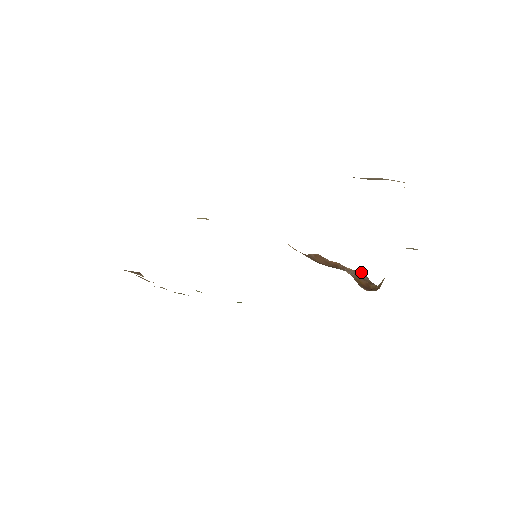
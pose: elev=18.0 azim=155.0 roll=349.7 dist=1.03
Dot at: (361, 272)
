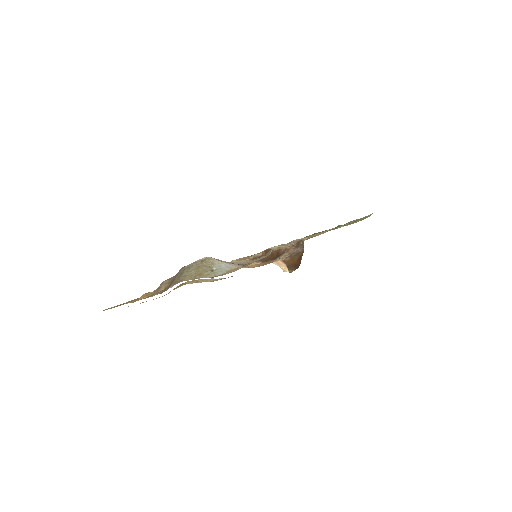
Dot at: (300, 243)
